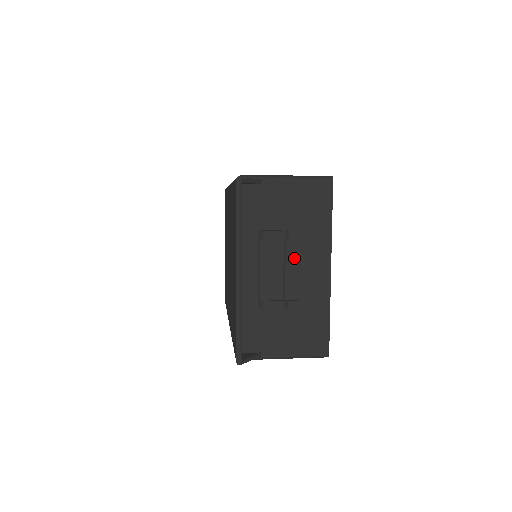
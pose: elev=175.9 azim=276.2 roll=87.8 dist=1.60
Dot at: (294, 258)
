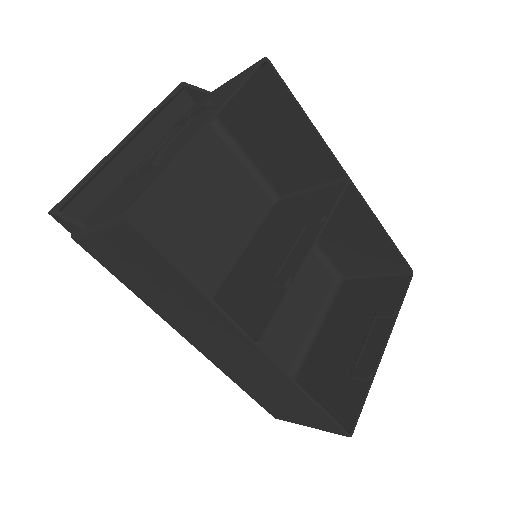
Dot at: (185, 131)
